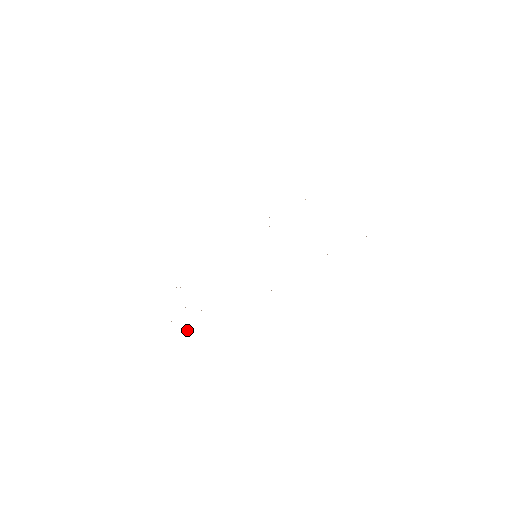
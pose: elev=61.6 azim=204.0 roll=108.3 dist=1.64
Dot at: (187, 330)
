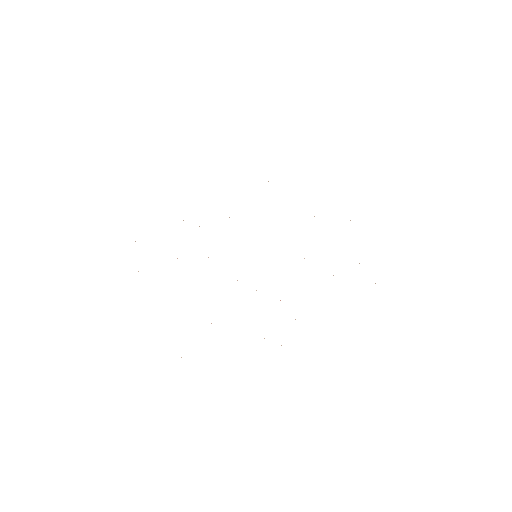
Dot at: occluded
